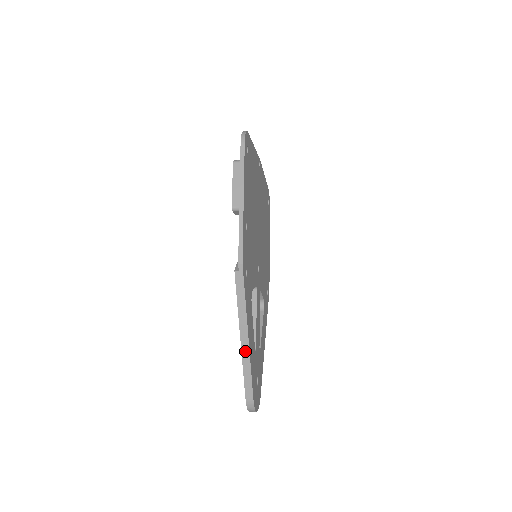
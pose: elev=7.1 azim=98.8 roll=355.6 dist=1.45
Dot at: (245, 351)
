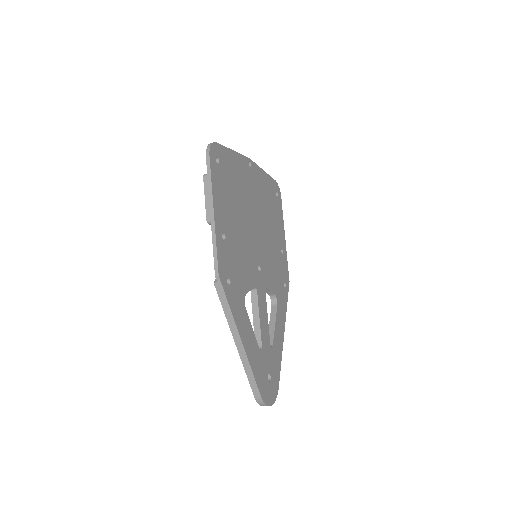
Dot at: (242, 354)
